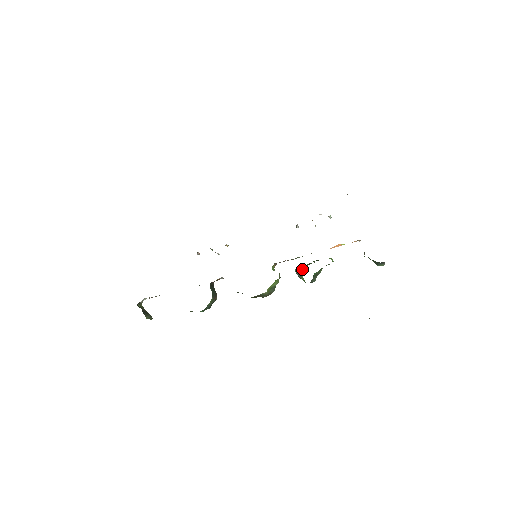
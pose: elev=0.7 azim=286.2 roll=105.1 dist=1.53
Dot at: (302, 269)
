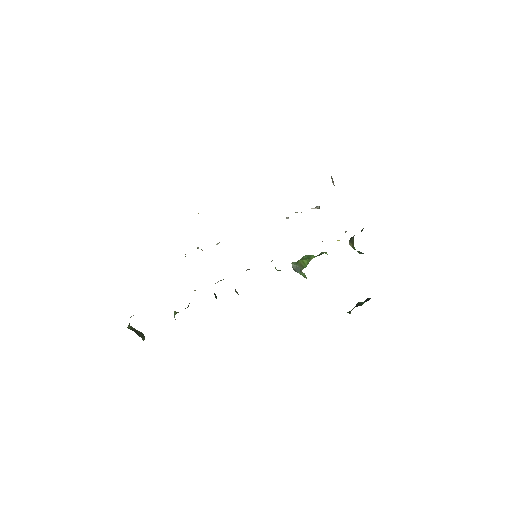
Dot at: (300, 265)
